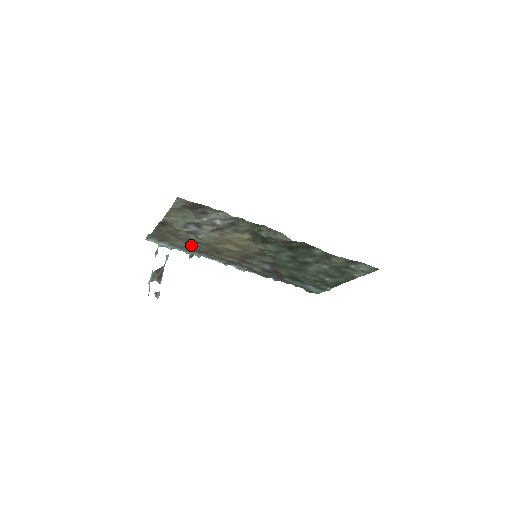
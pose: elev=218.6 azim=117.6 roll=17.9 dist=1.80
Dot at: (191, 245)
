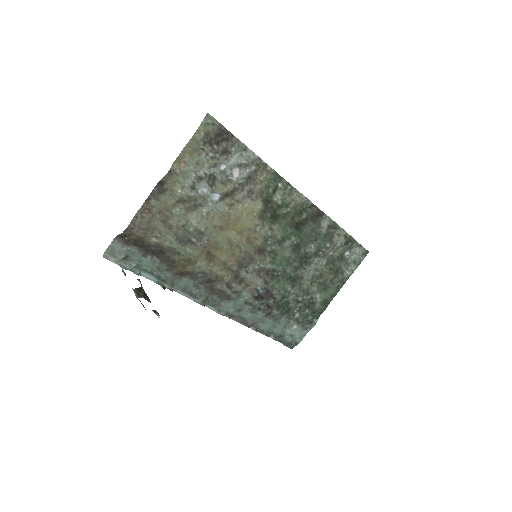
Dot at: (181, 244)
